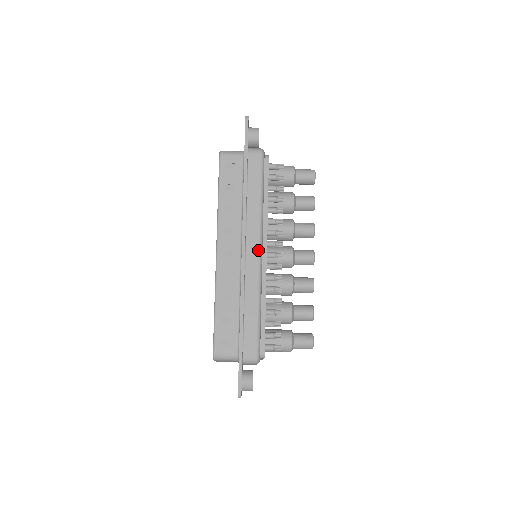
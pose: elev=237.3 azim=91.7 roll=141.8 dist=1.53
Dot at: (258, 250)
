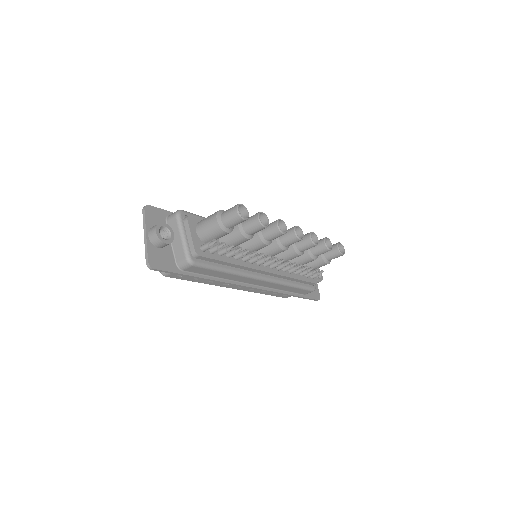
Dot at: (259, 281)
